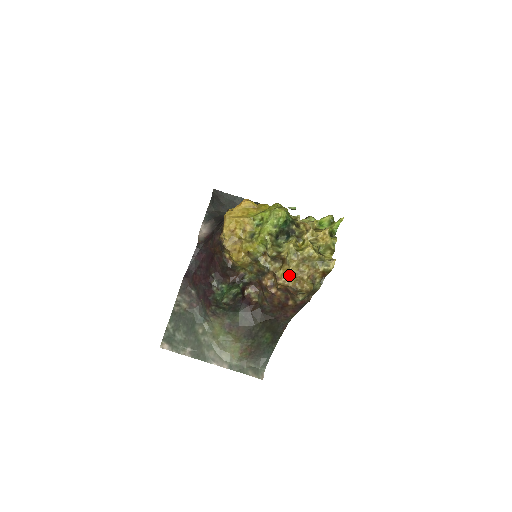
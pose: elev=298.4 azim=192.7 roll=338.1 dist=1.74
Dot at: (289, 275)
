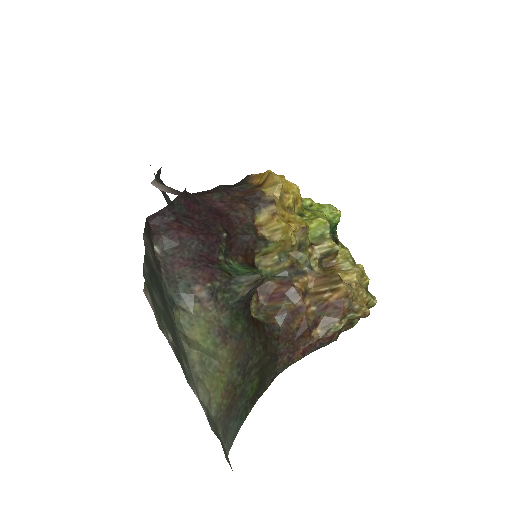
Dot at: (350, 283)
